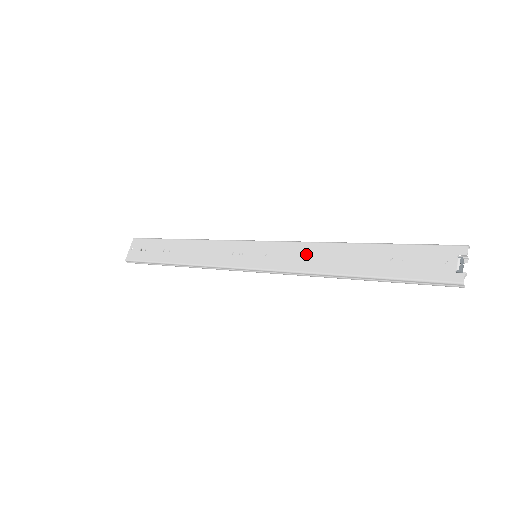
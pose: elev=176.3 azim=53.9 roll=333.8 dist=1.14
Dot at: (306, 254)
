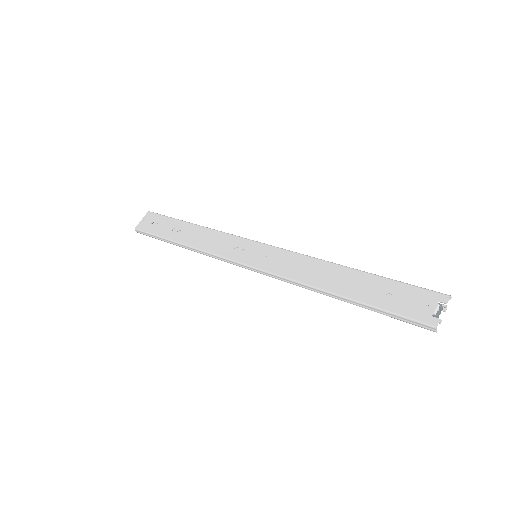
Dot at: (302, 266)
